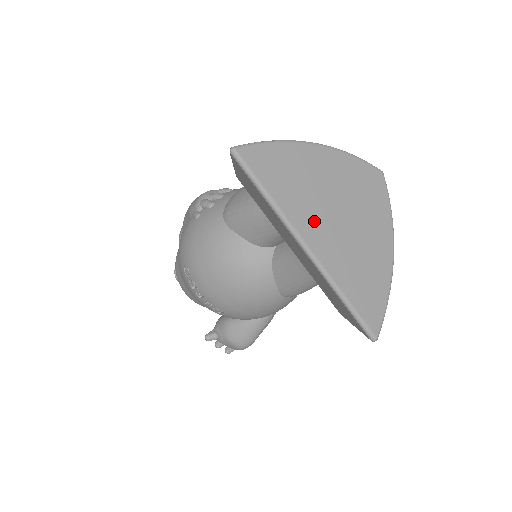
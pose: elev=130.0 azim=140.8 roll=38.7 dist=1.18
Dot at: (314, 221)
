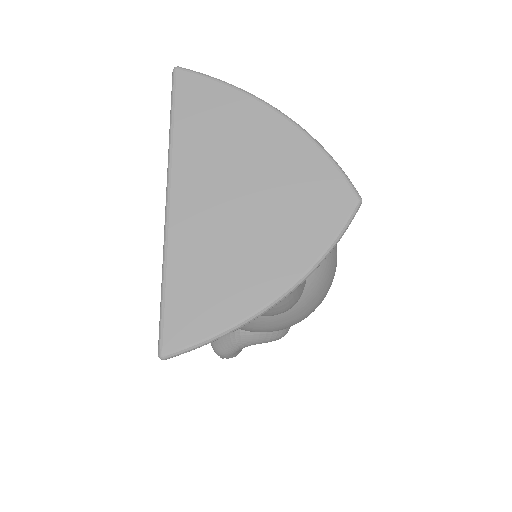
Dot at: (201, 182)
